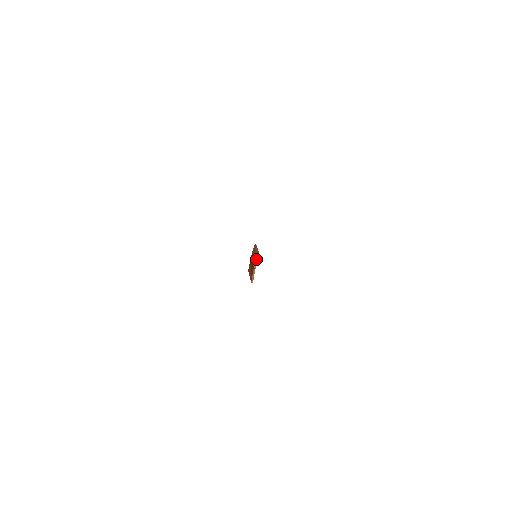
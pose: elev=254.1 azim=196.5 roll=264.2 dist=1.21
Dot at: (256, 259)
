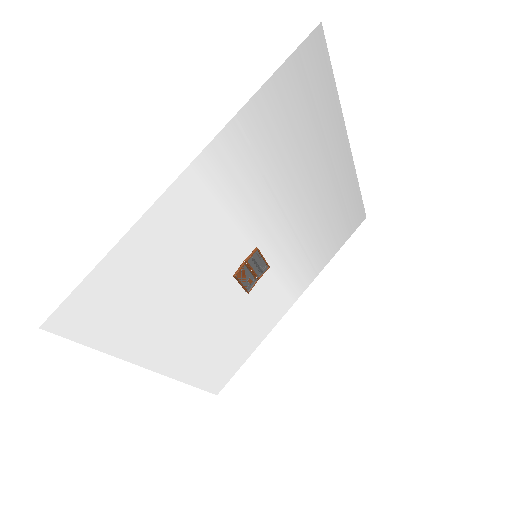
Dot at: (252, 251)
